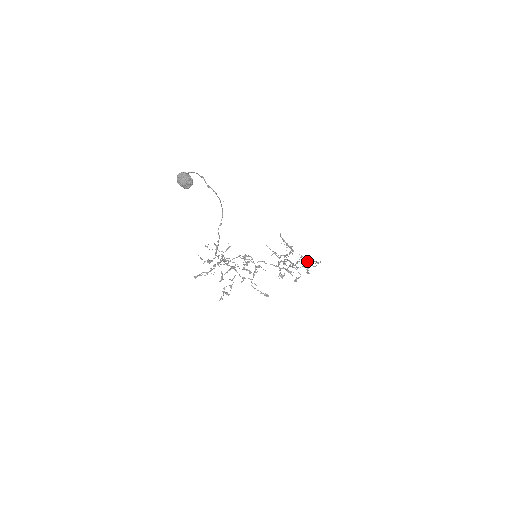
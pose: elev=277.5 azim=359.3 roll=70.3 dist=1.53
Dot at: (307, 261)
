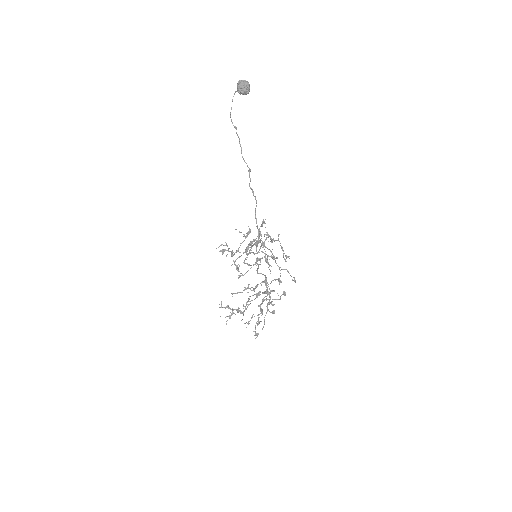
Dot at: (260, 313)
